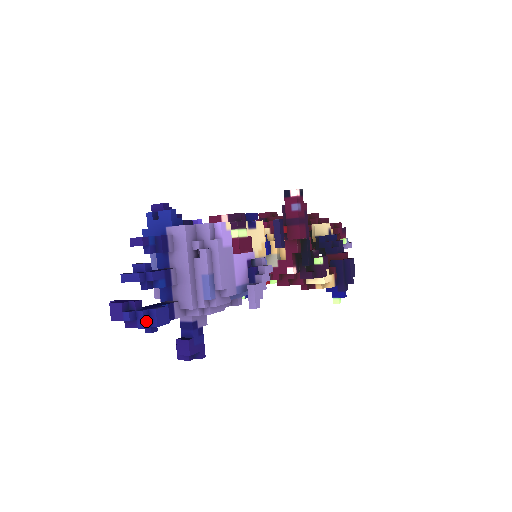
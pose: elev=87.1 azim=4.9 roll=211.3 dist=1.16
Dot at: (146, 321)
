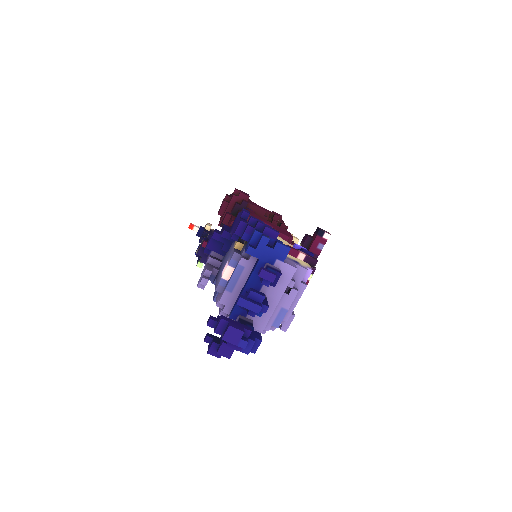
Dot at: (250, 348)
